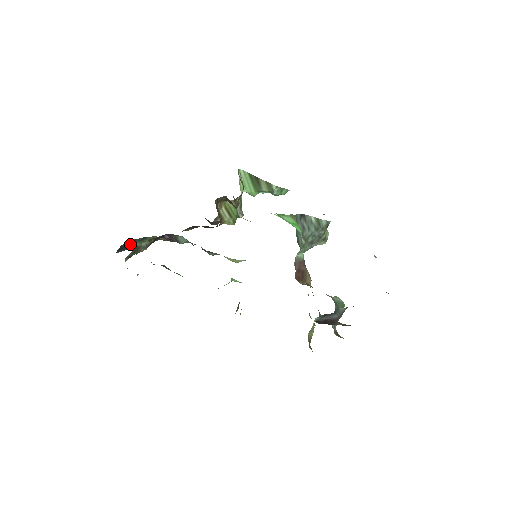
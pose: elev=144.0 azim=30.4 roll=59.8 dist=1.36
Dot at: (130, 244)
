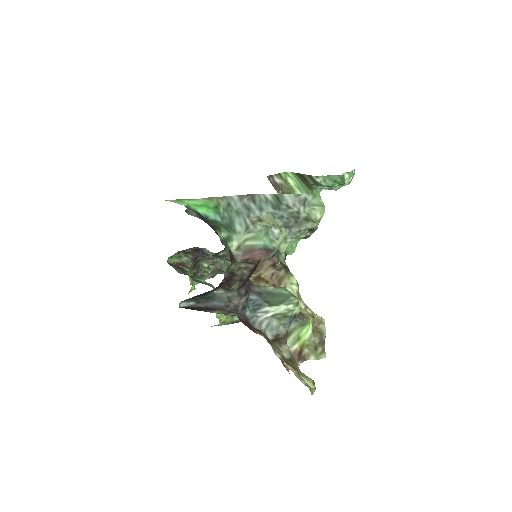
Dot at: (174, 261)
